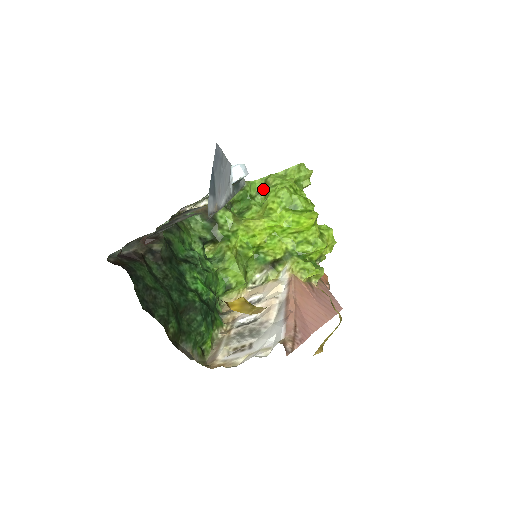
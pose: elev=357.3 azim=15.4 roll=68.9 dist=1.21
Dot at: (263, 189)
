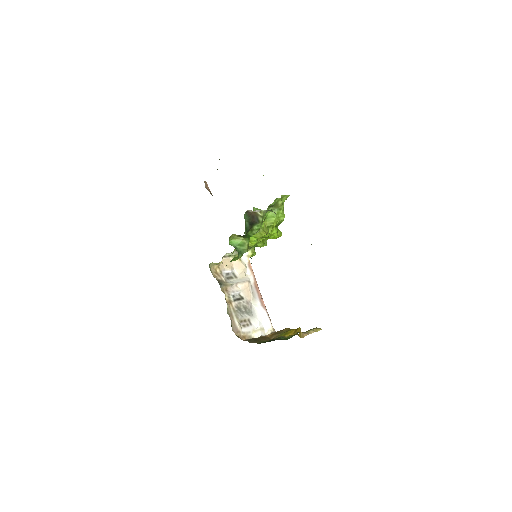
Dot at: (273, 206)
